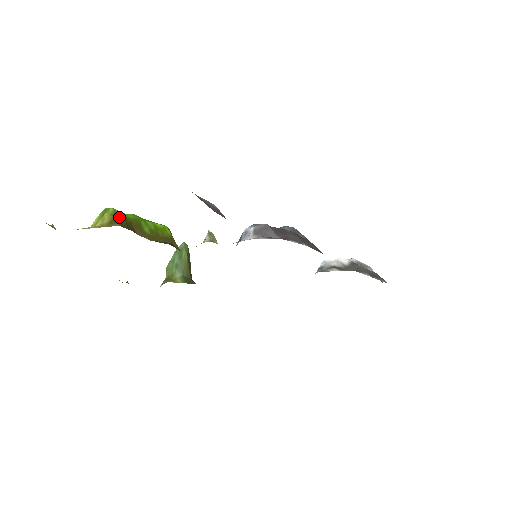
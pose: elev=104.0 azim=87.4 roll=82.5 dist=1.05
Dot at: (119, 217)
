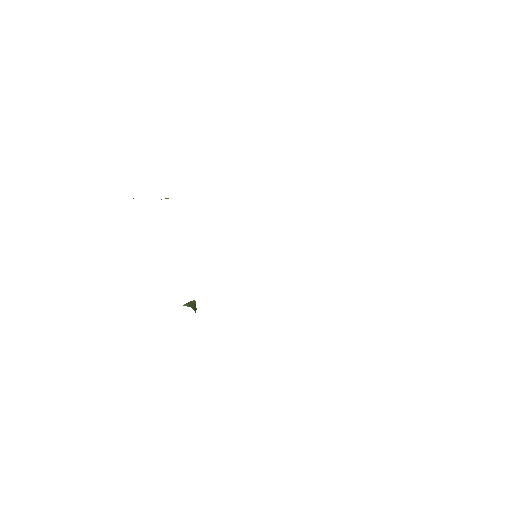
Dot at: occluded
